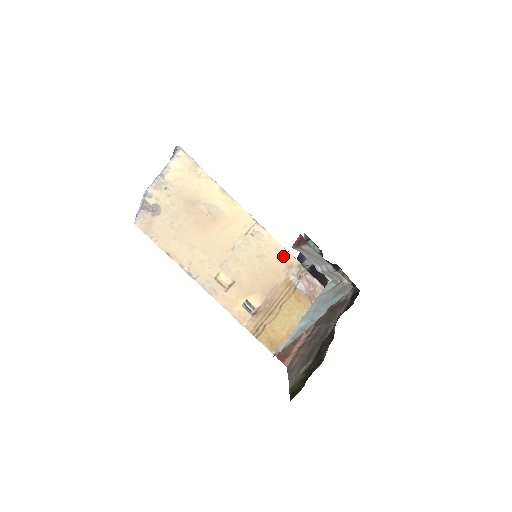
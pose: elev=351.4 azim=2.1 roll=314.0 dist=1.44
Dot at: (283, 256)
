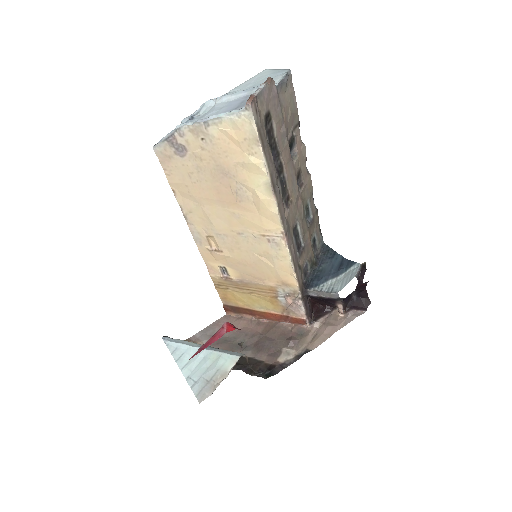
Dot at: (287, 275)
